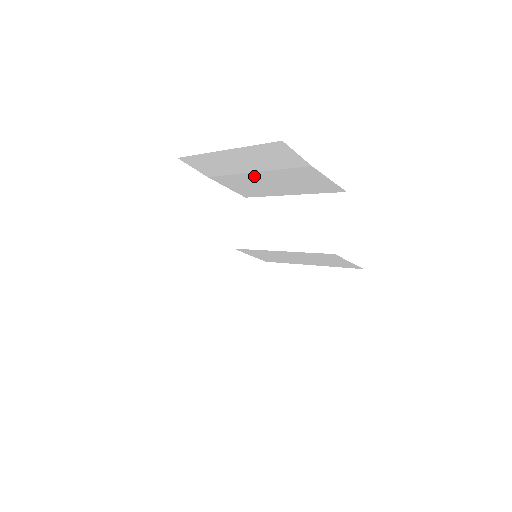
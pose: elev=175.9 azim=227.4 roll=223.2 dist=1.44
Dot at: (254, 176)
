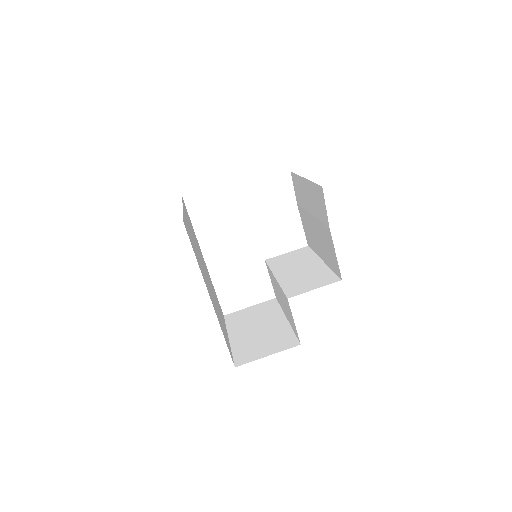
Dot at: (311, 219)
